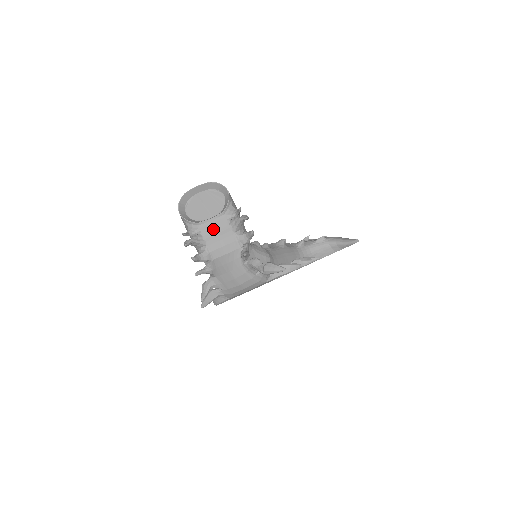
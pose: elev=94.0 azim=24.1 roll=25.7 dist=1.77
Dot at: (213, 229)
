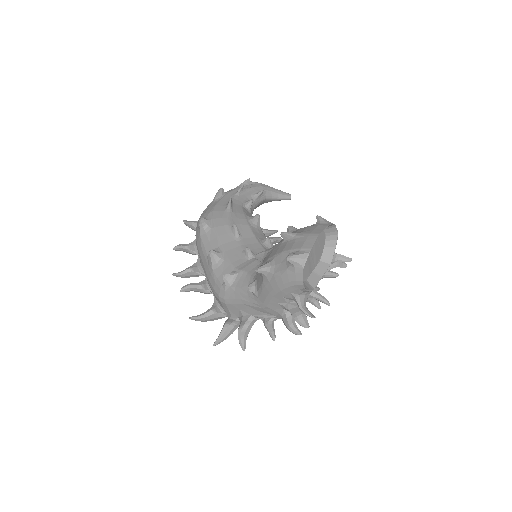
Dot at: occluded
